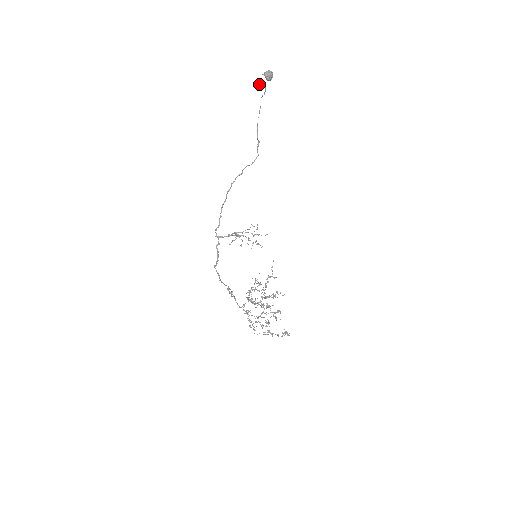
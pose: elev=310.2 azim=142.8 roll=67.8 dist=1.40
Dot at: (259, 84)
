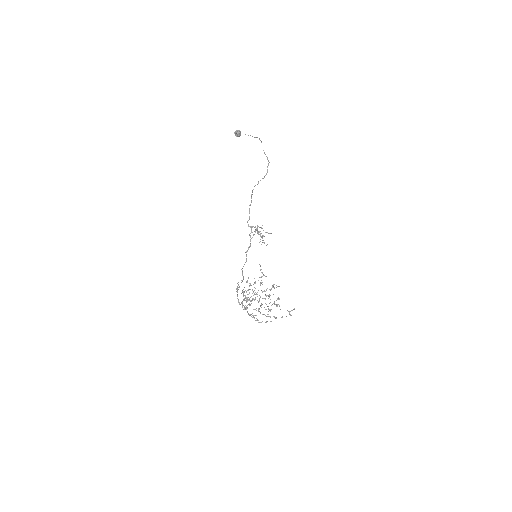
Dot at: occluded
